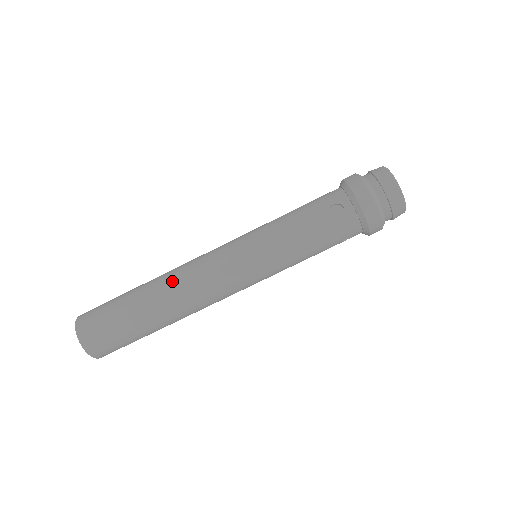
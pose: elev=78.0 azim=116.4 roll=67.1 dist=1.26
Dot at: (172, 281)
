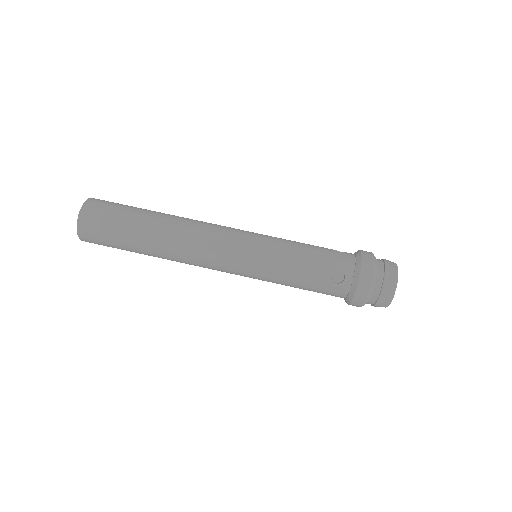
Dot at: occluded
